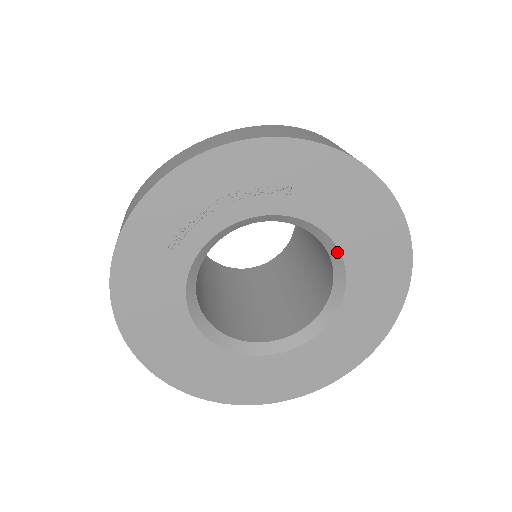
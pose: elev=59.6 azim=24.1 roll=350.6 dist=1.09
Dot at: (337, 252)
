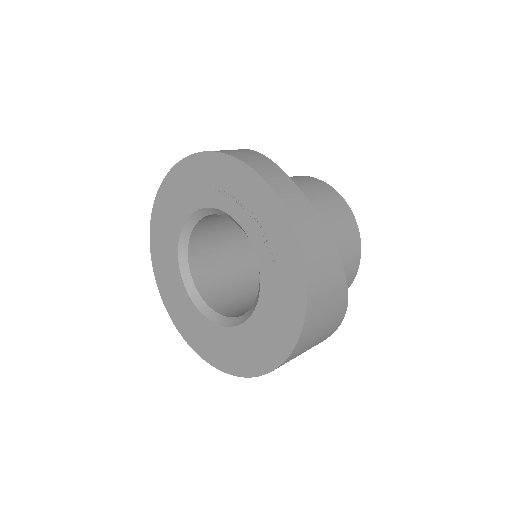
Dot at: (252, 312)
